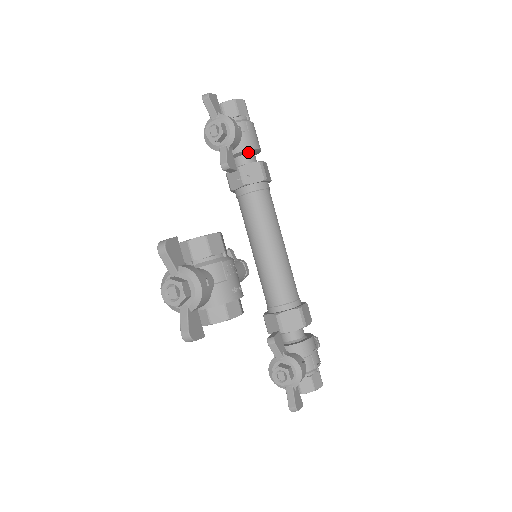
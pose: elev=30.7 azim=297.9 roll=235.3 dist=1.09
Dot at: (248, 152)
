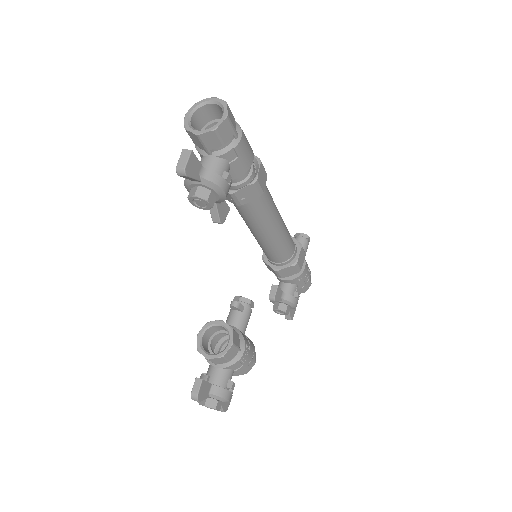
Dot at: (239, 173)
